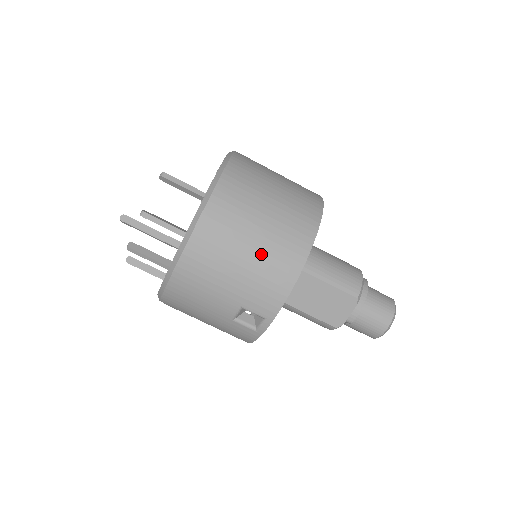
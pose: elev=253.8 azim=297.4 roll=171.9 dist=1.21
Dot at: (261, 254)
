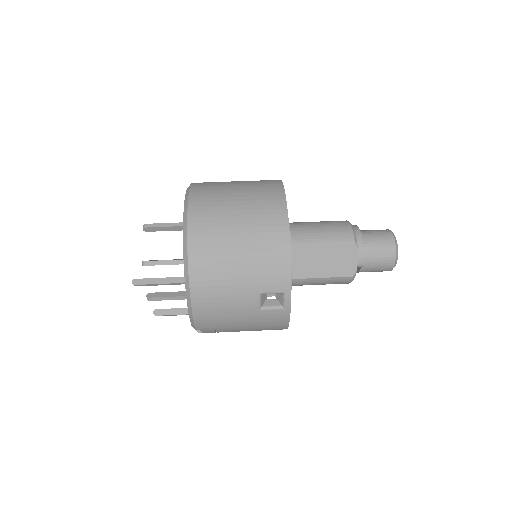
Dot at: (250, 241)
